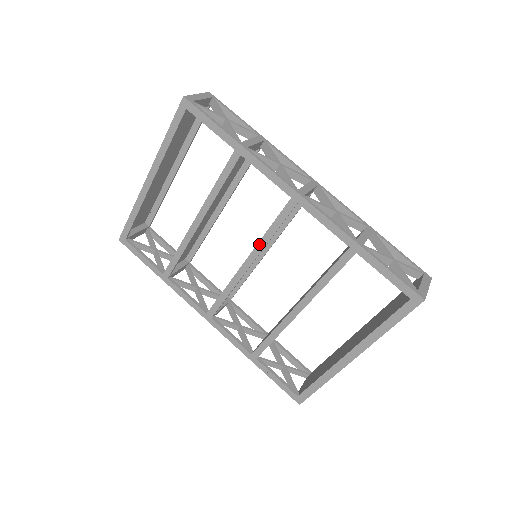
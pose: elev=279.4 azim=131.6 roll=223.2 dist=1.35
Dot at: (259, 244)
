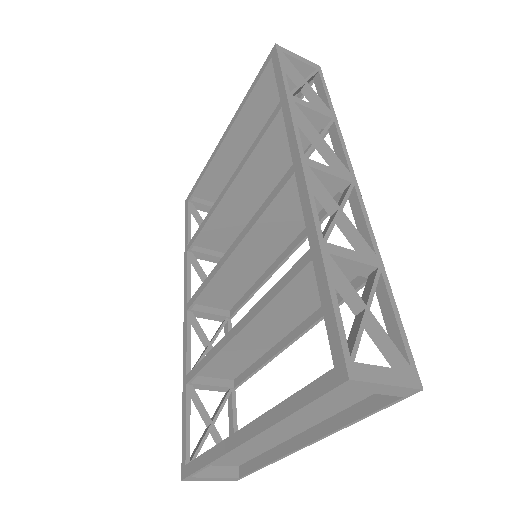
Dot at: (248, 224)
